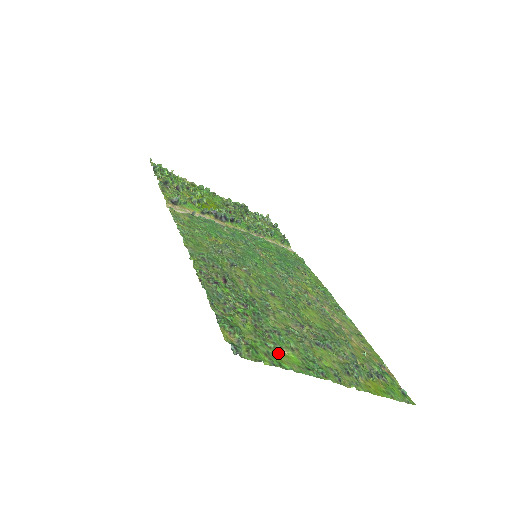
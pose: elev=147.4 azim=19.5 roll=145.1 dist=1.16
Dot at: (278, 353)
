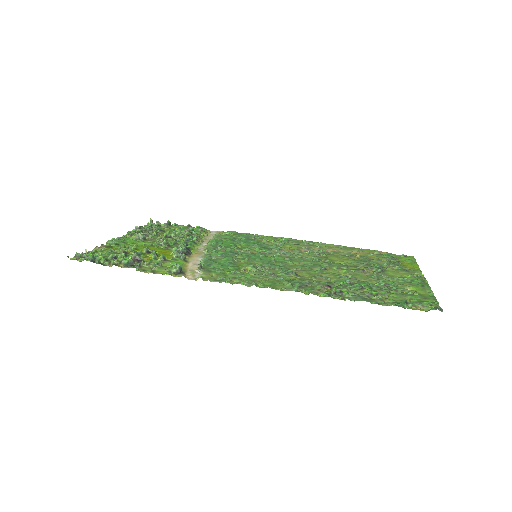
Dot at: (416, 293)
